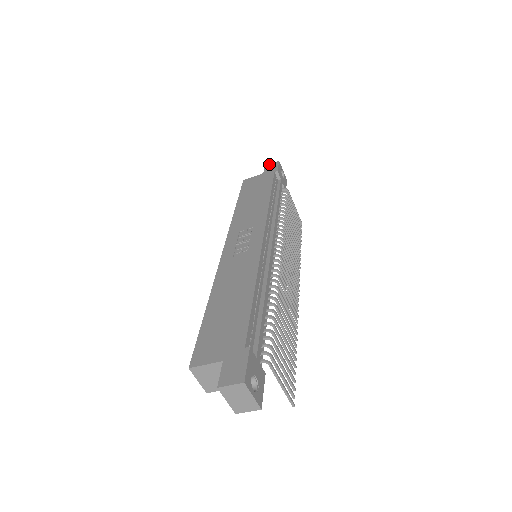
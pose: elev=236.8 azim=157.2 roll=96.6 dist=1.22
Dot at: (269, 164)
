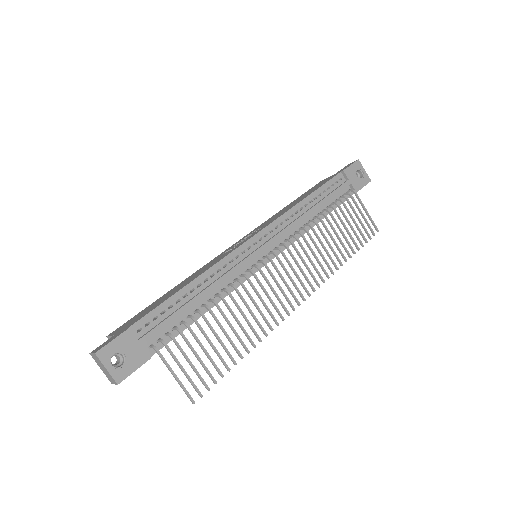
Dot at: (350, 163)
